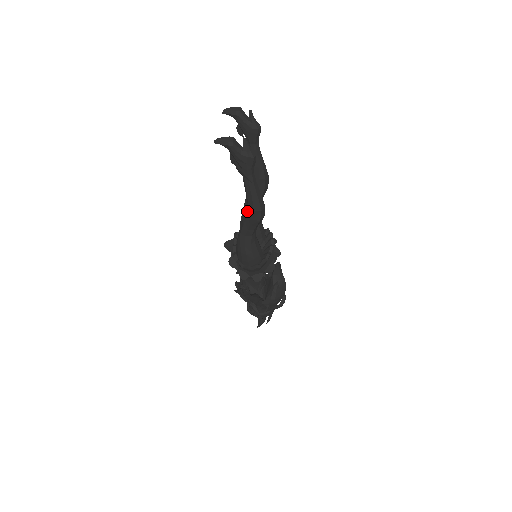
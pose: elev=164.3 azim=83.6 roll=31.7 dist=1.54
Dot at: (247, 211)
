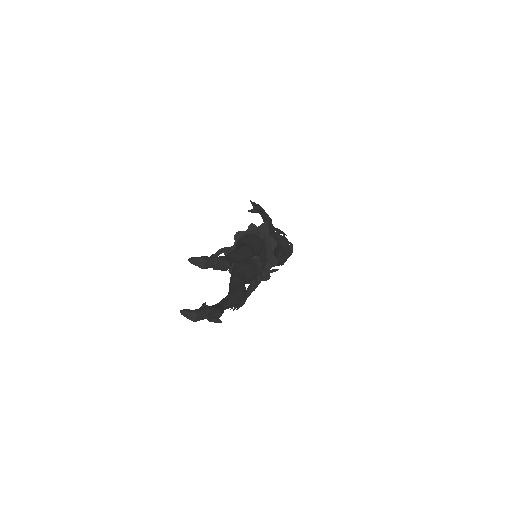
Dot at: occluded
